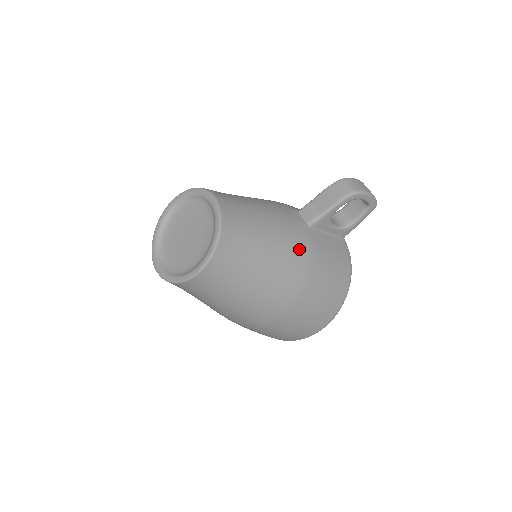
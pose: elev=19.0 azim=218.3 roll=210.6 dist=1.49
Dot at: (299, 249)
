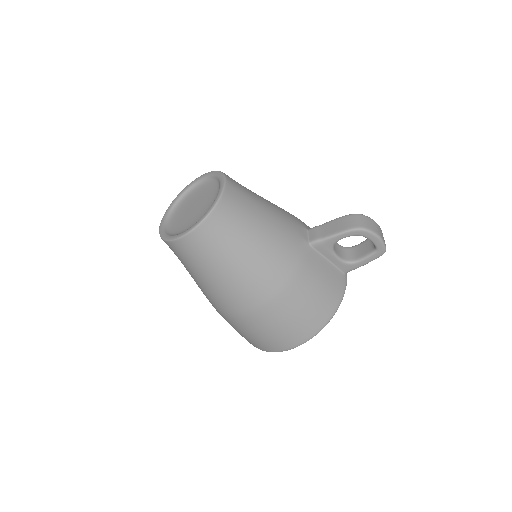
Dot at: (287, 258)
